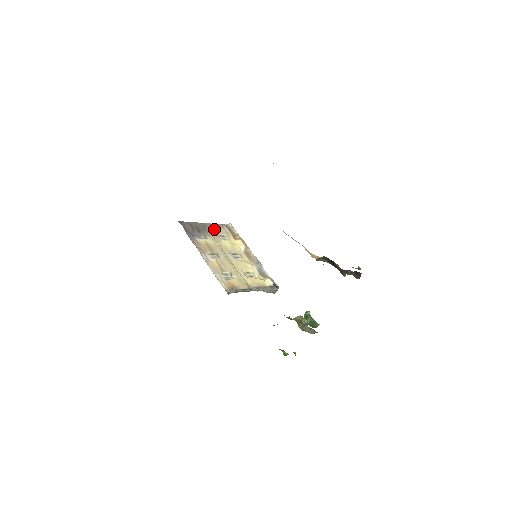
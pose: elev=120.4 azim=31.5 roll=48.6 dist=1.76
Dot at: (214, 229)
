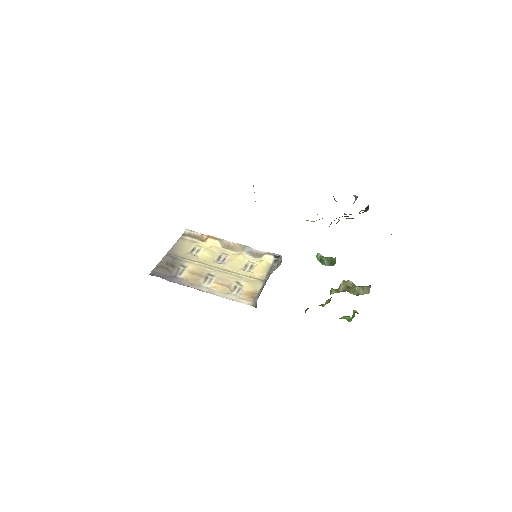
Dot at: (180, 250)
